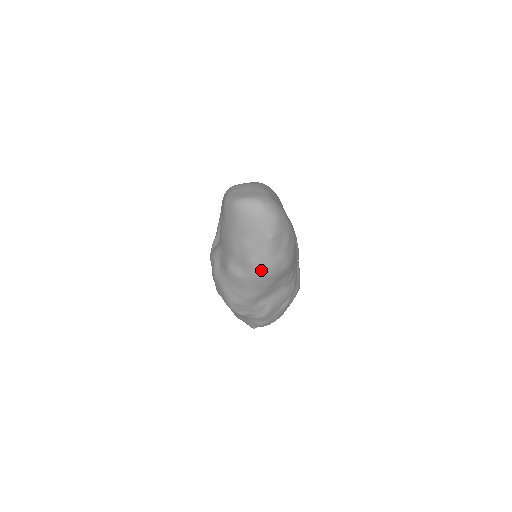
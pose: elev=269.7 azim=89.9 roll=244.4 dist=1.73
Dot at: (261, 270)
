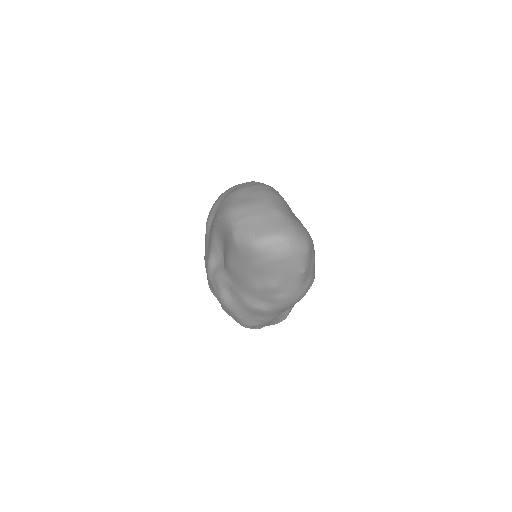
Dot at: (290, 302)
